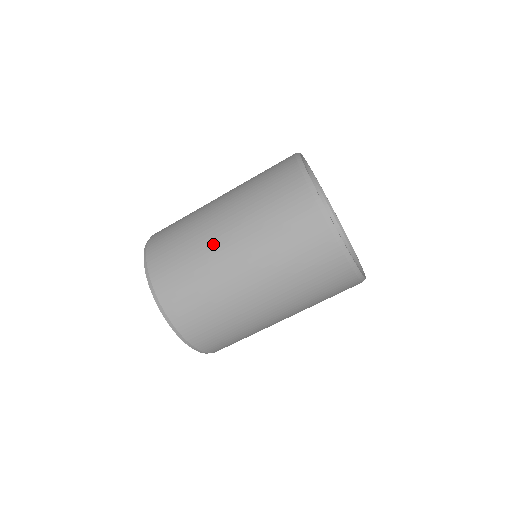
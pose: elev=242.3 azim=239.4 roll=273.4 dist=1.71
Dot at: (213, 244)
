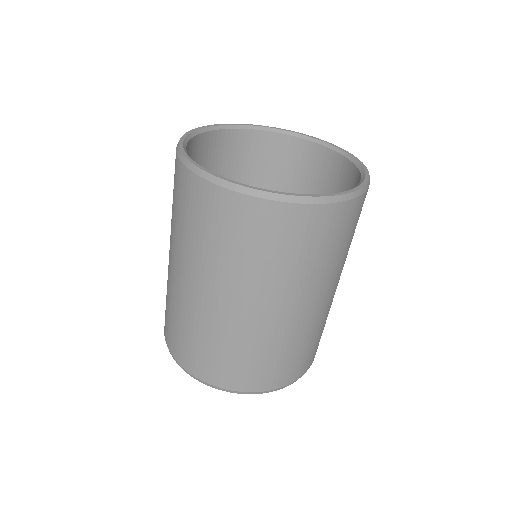
Dot at: (180, 293)
